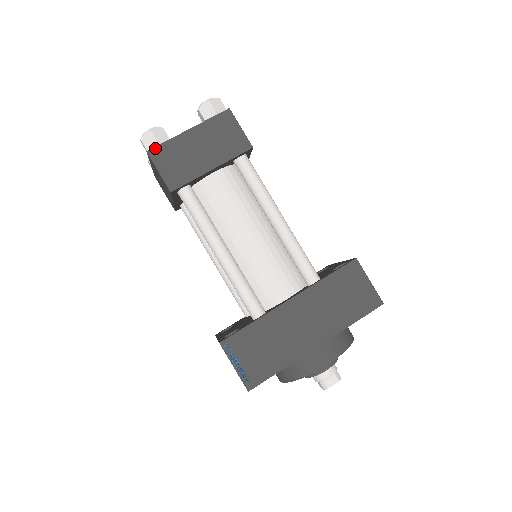
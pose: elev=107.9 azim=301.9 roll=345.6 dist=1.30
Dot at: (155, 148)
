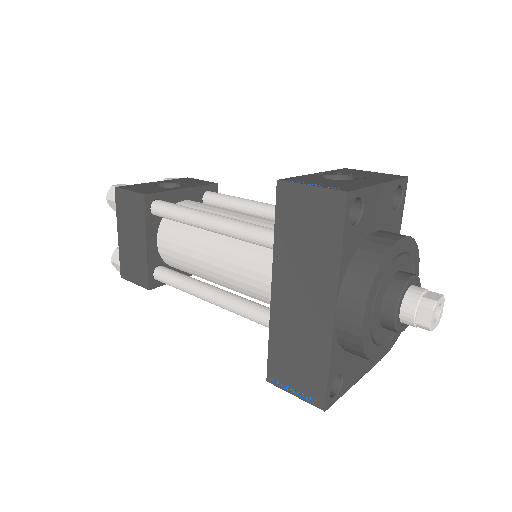
Dot at: (121, 270)
